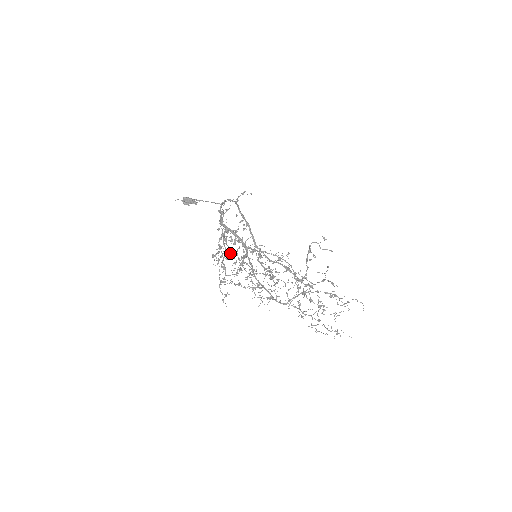
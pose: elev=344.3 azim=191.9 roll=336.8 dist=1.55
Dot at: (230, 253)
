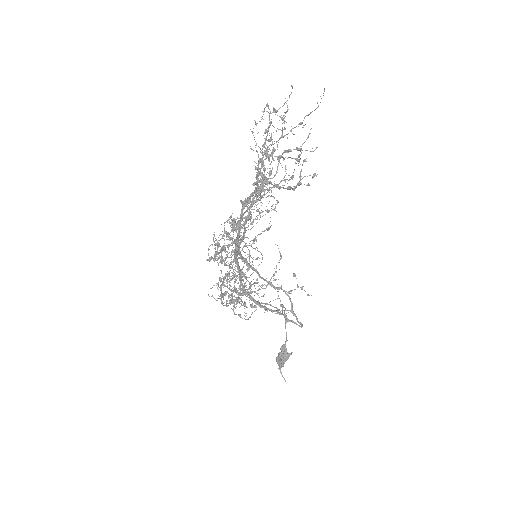
Dot at: (242, 289)
